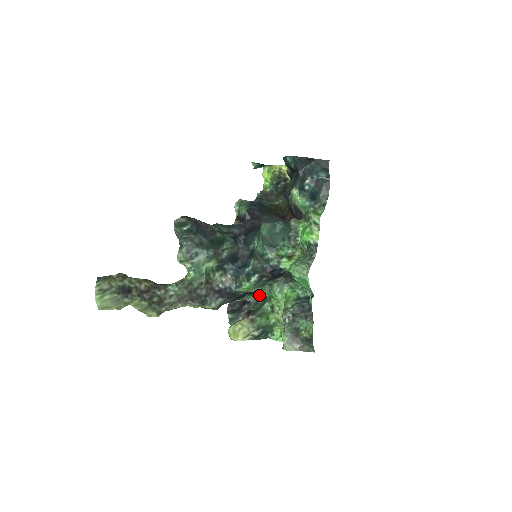
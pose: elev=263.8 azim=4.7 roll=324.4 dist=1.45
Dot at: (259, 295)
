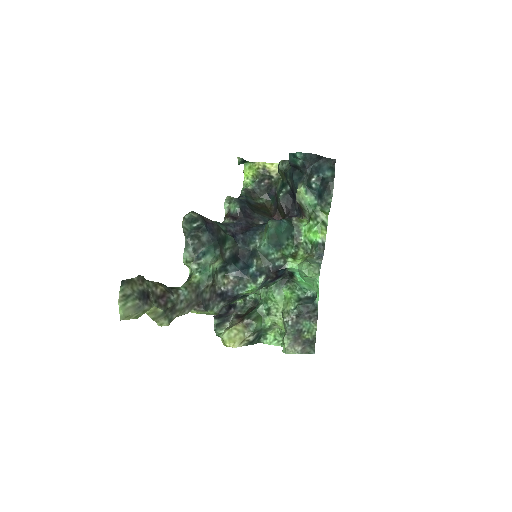
Dot at: (248, 298)
